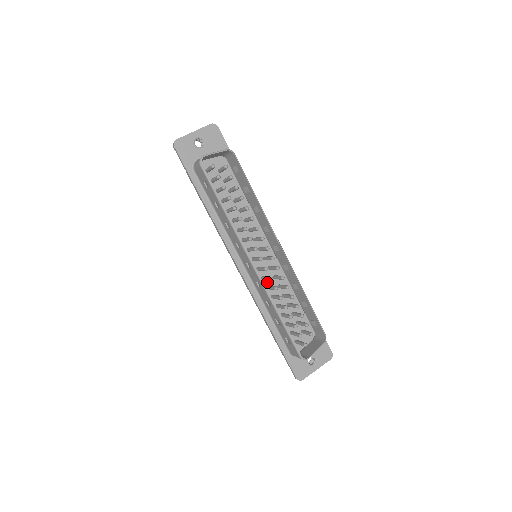
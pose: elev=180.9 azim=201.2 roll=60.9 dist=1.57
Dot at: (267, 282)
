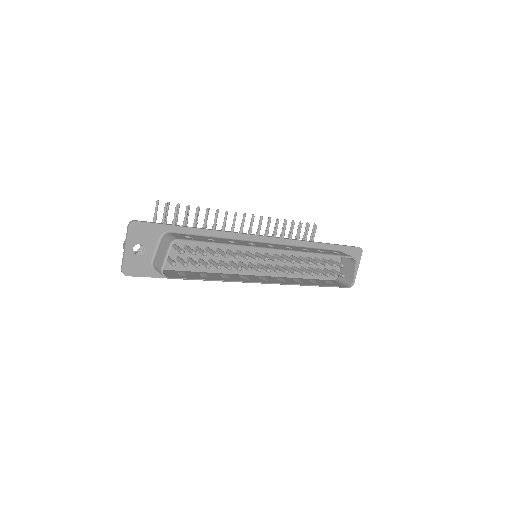
Dot at: (281, 265)
